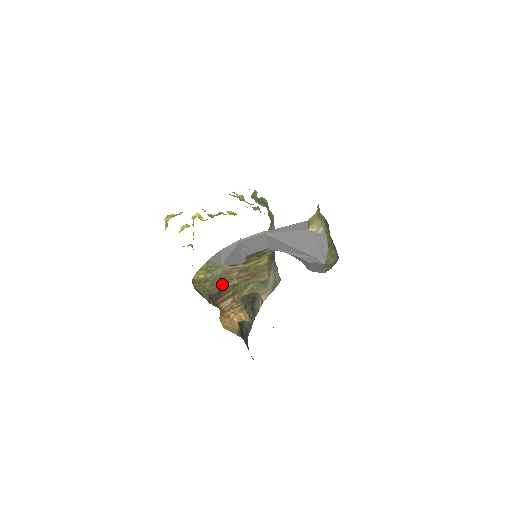
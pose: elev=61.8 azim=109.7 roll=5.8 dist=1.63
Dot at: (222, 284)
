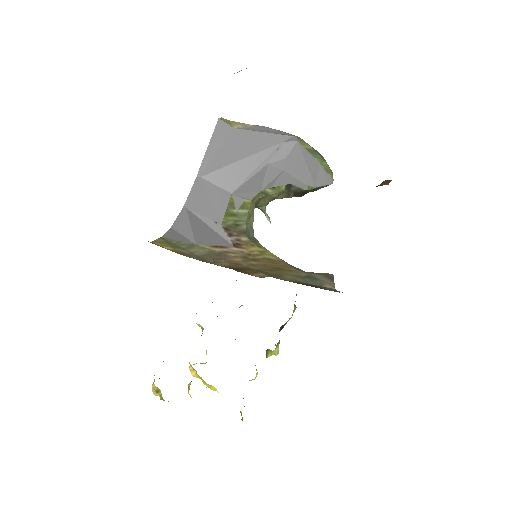
Dot at: (226, 266)
